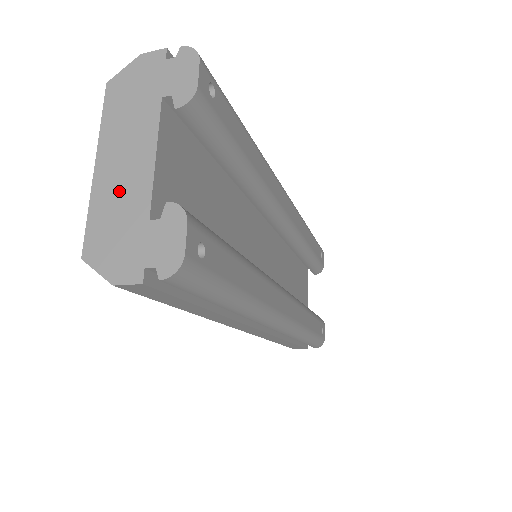
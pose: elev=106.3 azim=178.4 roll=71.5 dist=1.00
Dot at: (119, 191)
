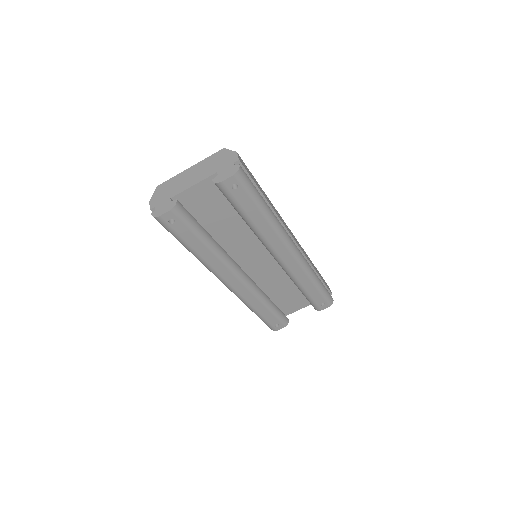
Dot at: (180, 182)
